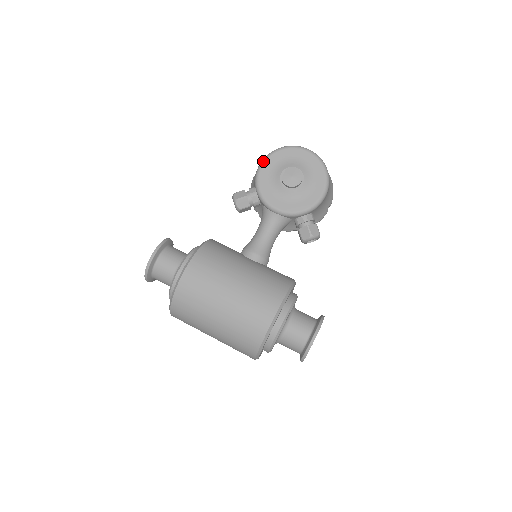
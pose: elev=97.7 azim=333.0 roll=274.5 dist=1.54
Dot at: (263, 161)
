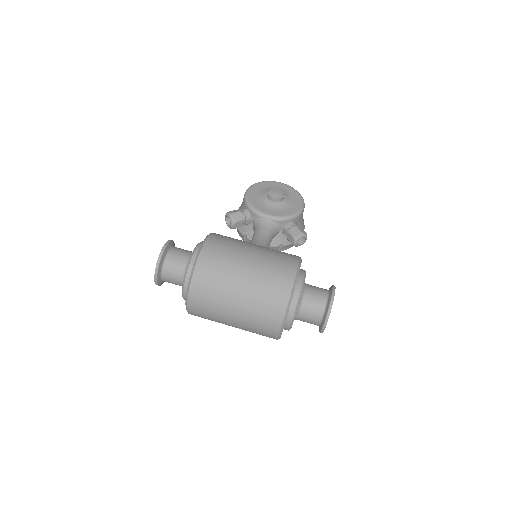
Dot at: (248, 189)
